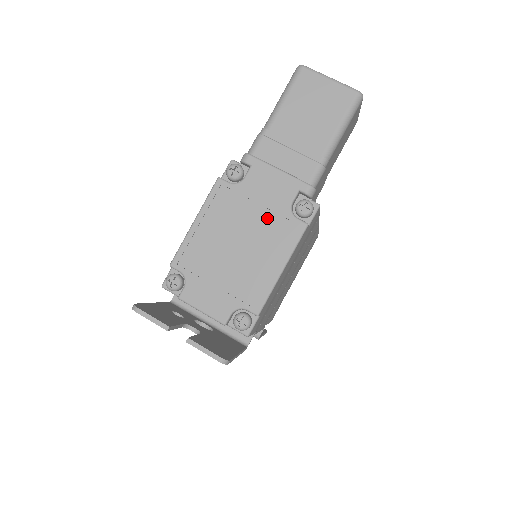
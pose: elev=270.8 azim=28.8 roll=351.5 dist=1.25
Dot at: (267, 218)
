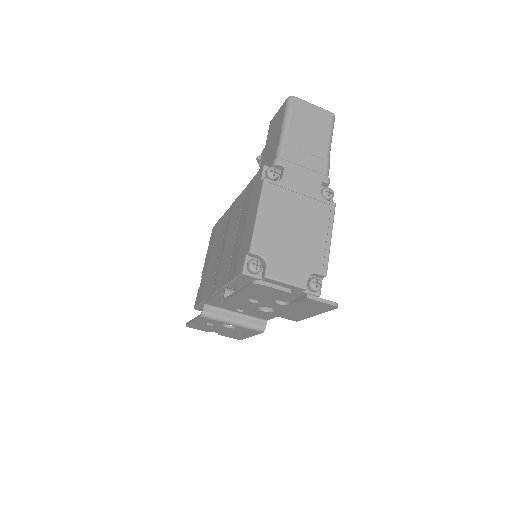
Dot at: (308, 203)
